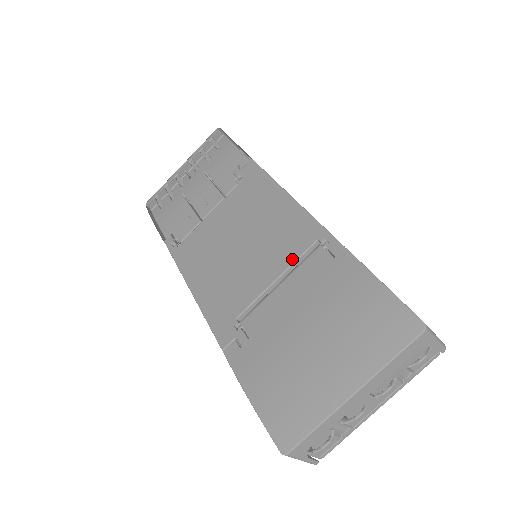
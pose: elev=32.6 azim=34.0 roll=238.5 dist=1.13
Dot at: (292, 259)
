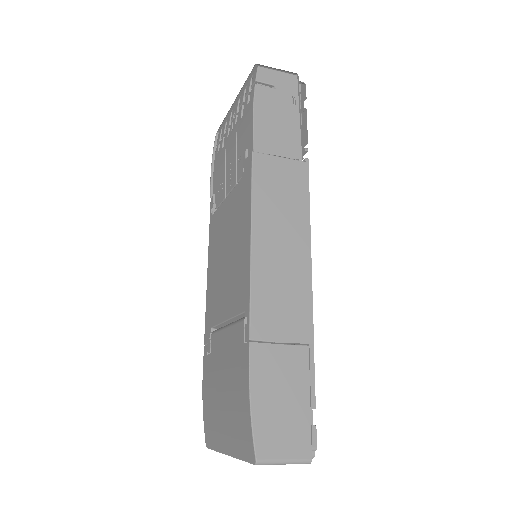
Dot at: (234, 312)
